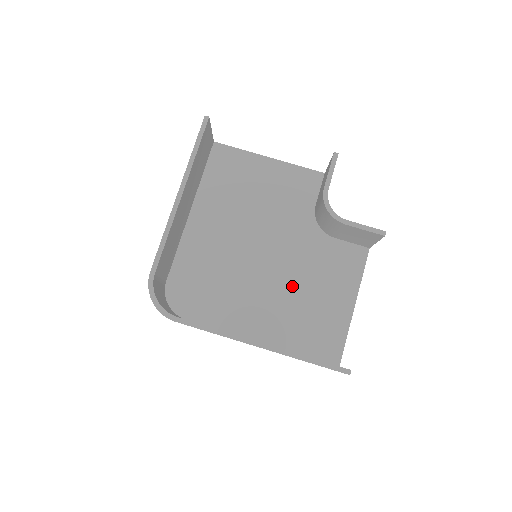
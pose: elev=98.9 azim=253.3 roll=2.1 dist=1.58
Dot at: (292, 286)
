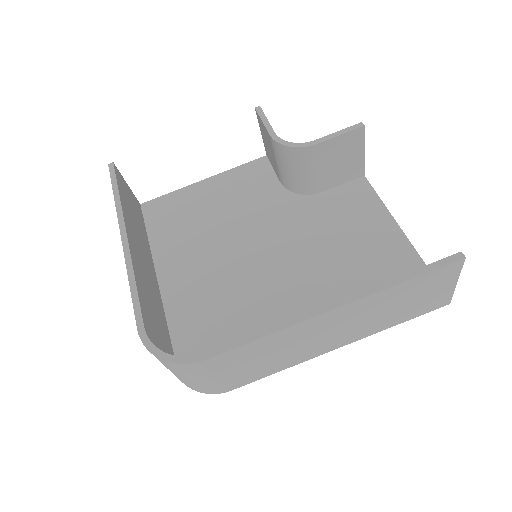
Dot at: (319, 260)
